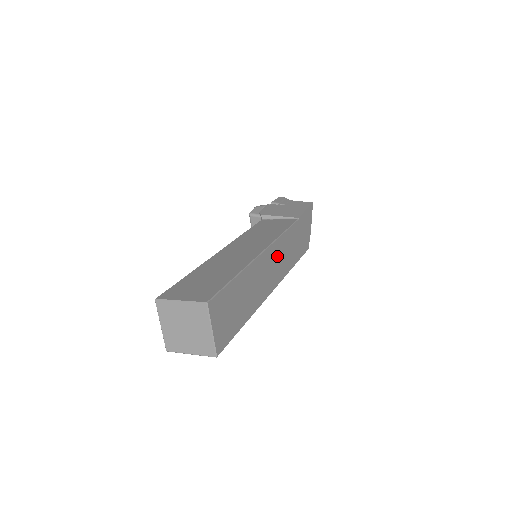
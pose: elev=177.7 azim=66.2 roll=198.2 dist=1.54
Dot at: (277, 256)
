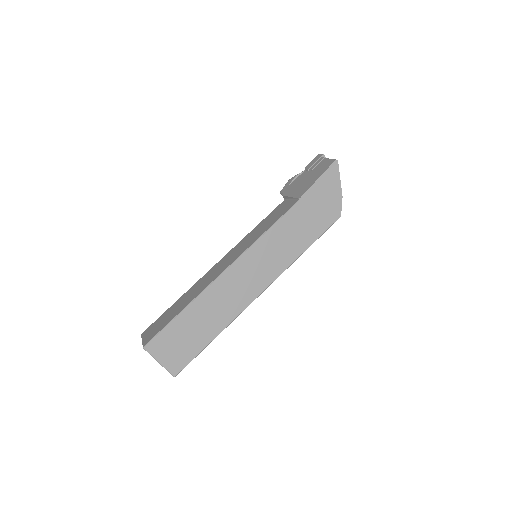
Dot at: (257, 261)
